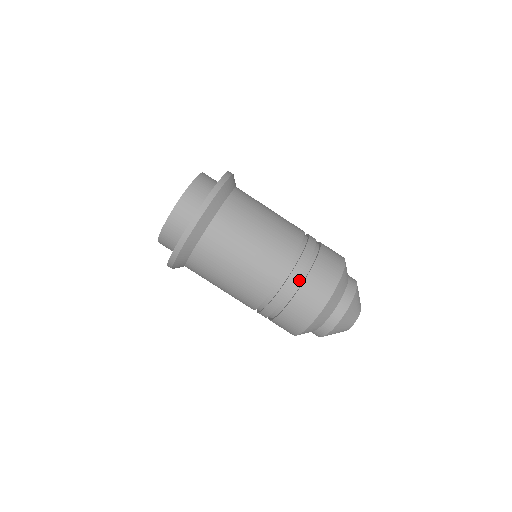
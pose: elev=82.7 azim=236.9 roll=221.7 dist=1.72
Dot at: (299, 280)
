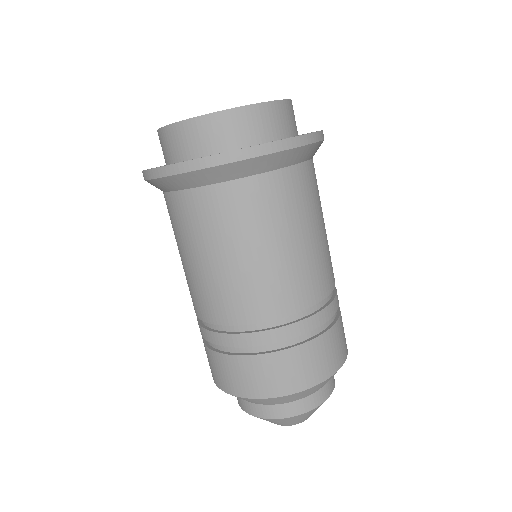
Dot at: (218, 344)
